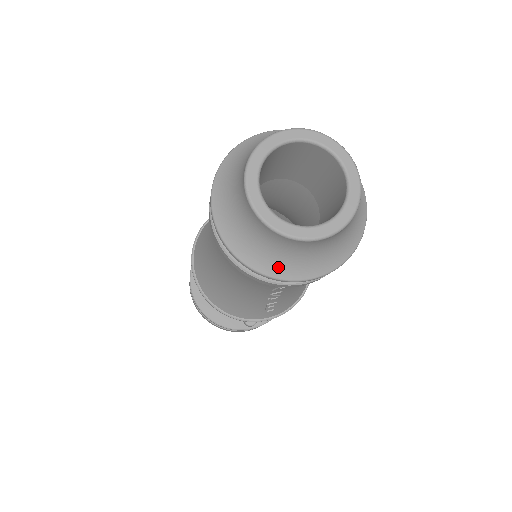
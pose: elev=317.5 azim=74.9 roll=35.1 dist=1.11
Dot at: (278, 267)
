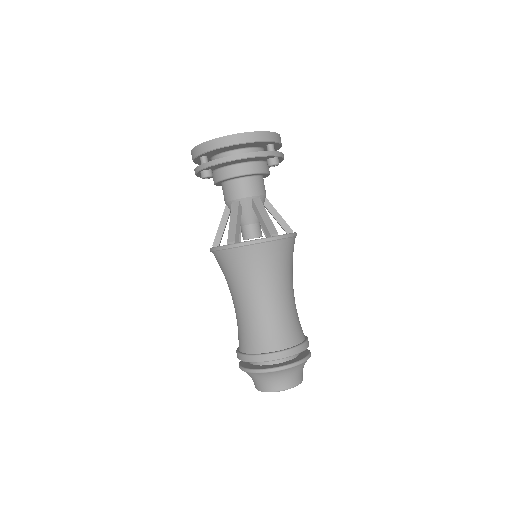
Dot at: occluded
